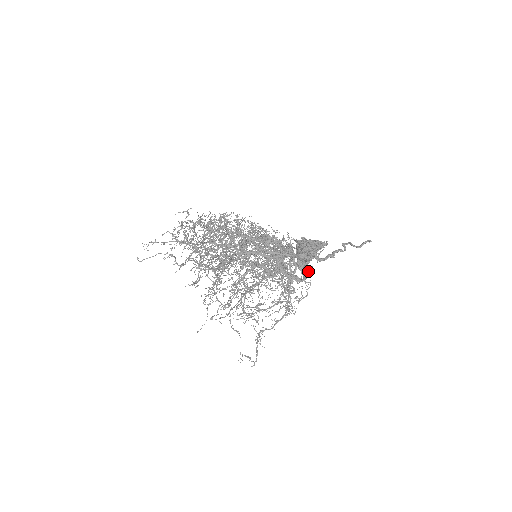
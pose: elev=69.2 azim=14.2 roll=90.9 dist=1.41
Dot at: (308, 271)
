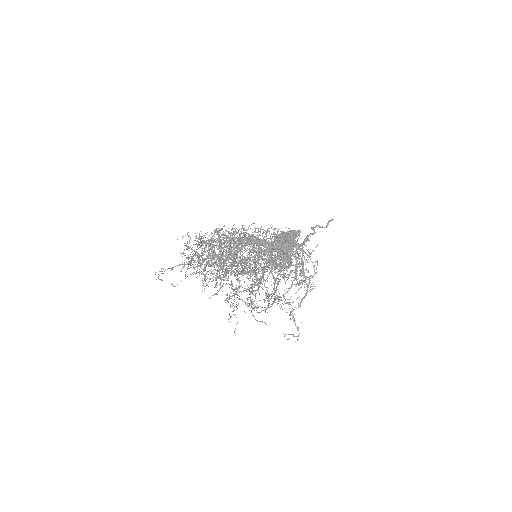
Dot at: occluded
